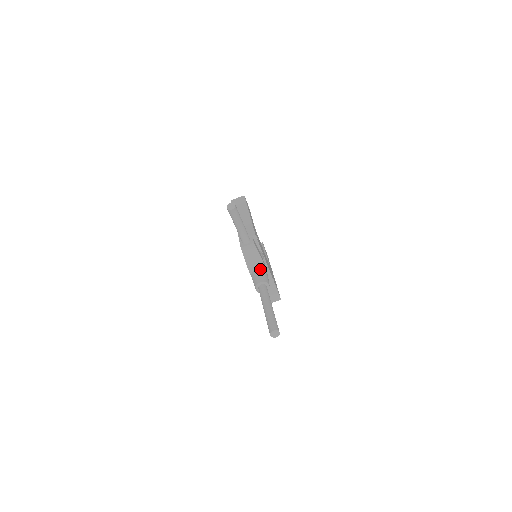
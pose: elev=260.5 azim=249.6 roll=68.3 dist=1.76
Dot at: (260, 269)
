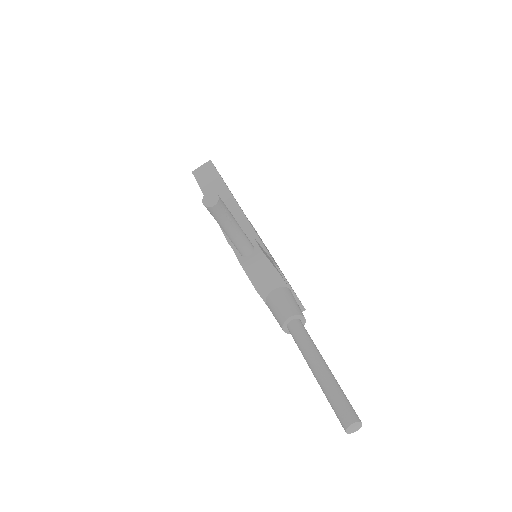
Dot at: (279, 290)
